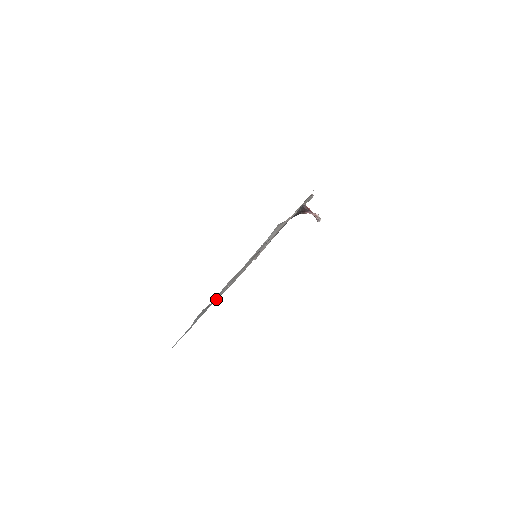
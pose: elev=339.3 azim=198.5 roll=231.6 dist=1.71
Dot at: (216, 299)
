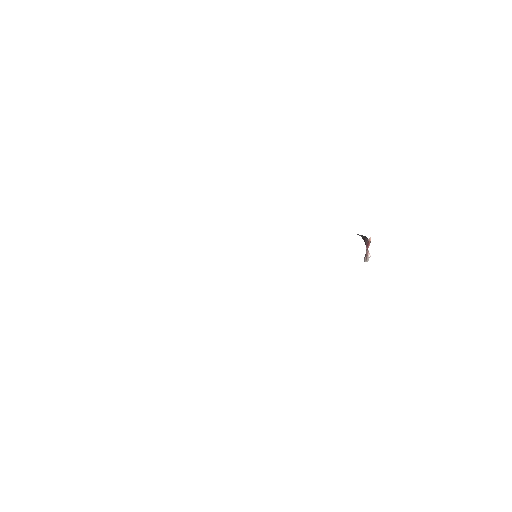
Dot at: occluded
